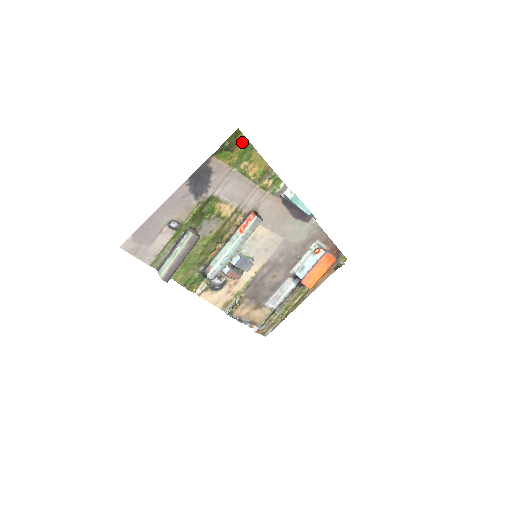
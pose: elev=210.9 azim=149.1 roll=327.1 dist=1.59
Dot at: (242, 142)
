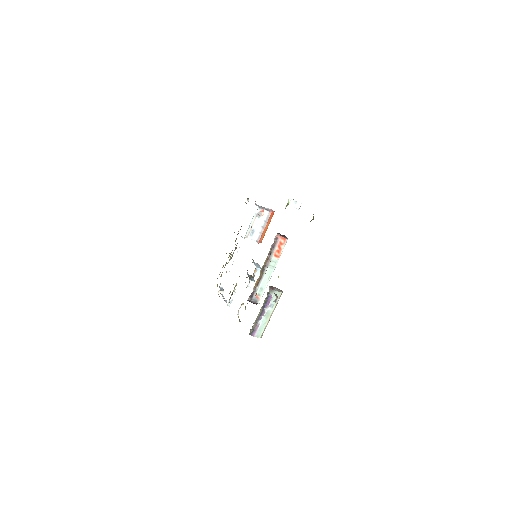
Dot at: occluded
